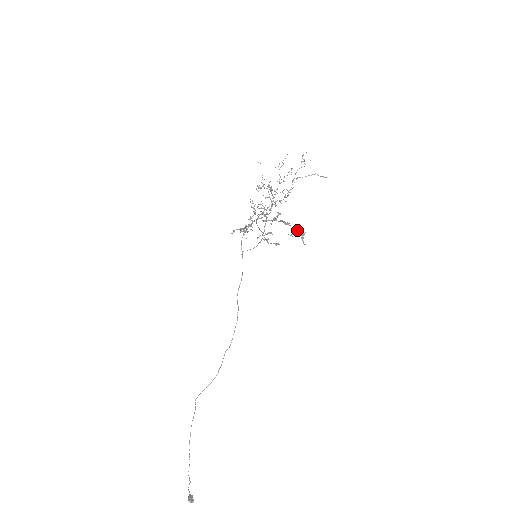
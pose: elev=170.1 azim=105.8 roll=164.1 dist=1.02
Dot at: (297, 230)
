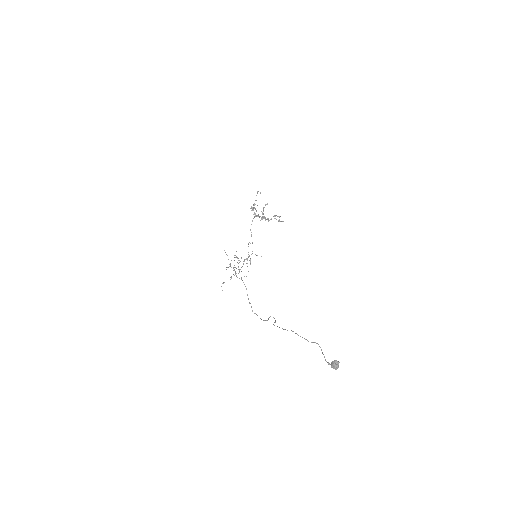
Dot at: occluded
